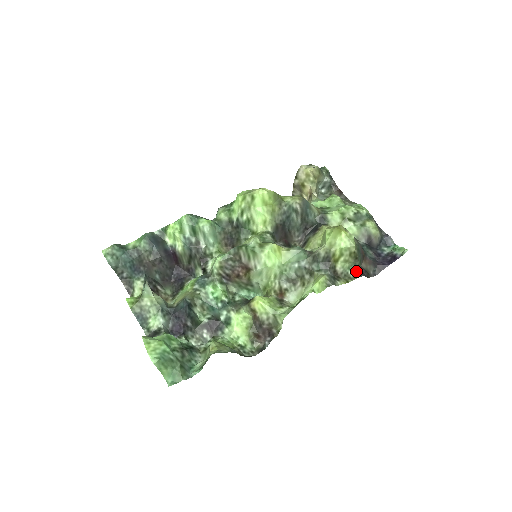
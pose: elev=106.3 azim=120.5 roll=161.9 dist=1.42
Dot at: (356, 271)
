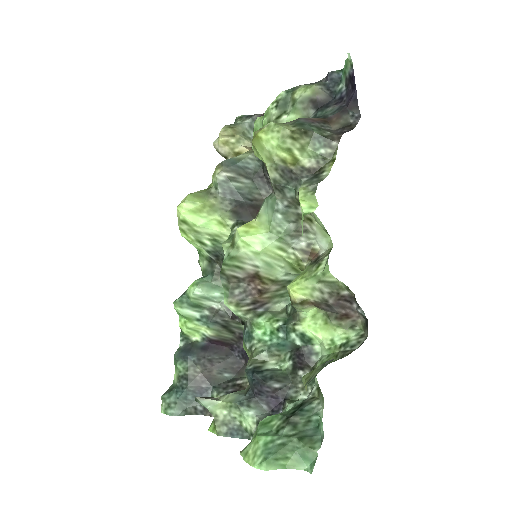
Dot at: (326, 141)
